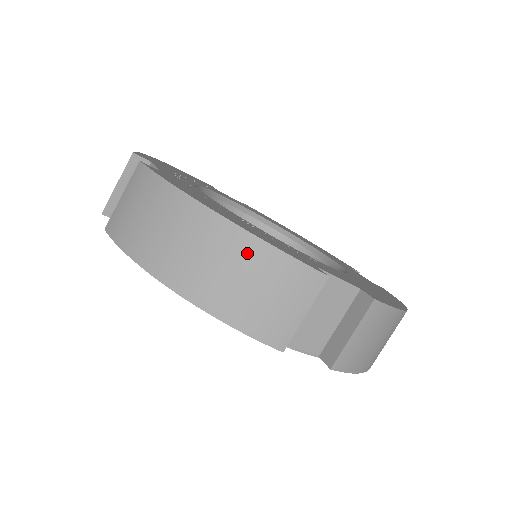
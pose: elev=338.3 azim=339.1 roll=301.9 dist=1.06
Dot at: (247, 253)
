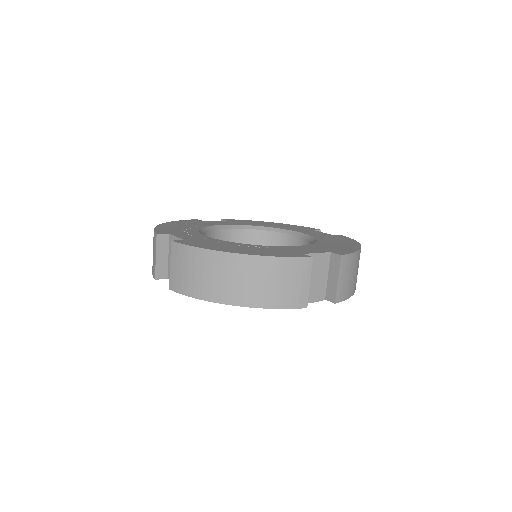
Dot at: (265, 267)
